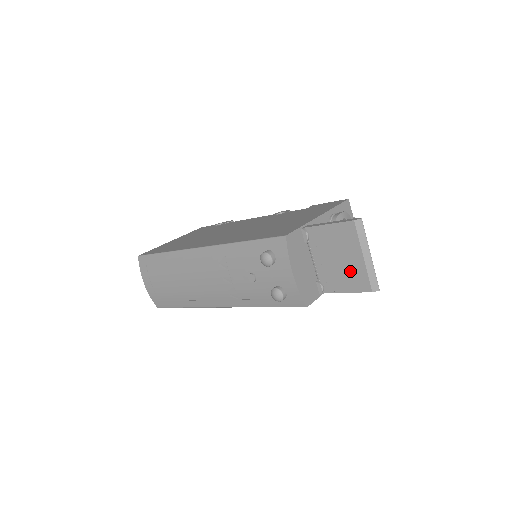
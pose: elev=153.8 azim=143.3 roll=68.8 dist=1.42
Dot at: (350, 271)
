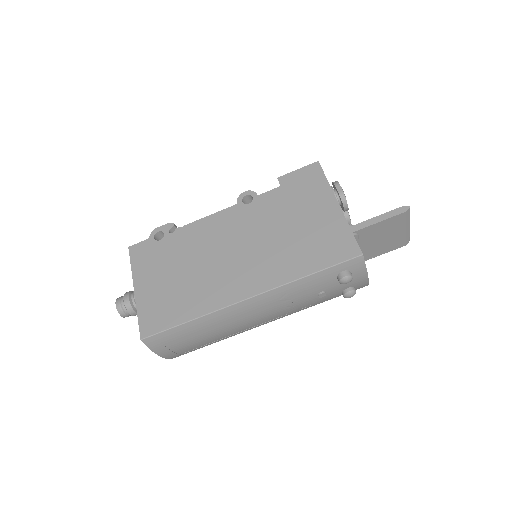
Dot at: (391, 242)
